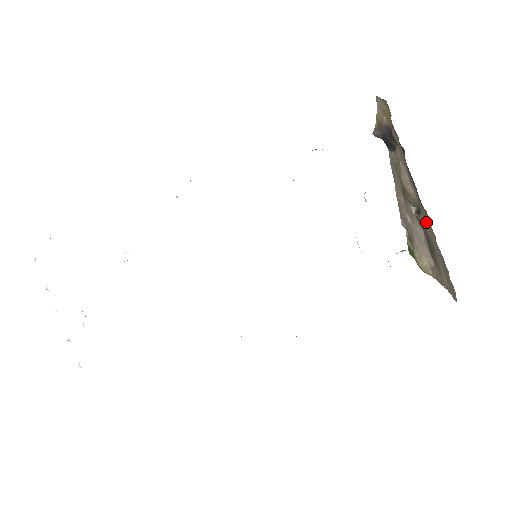
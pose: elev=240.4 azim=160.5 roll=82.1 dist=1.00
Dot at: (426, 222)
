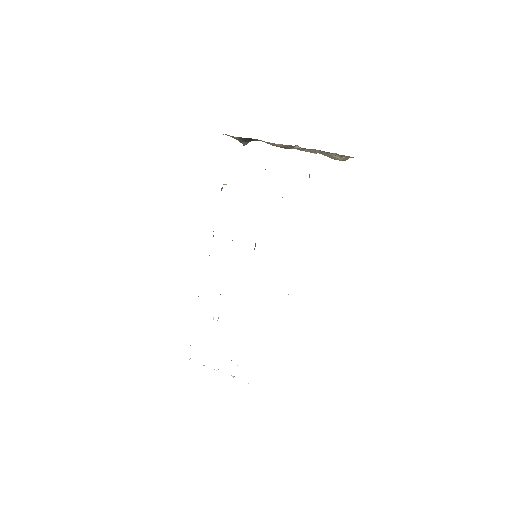
Dot at: occluded
